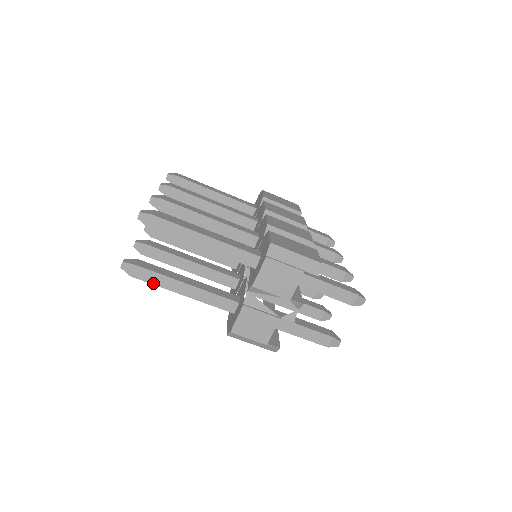
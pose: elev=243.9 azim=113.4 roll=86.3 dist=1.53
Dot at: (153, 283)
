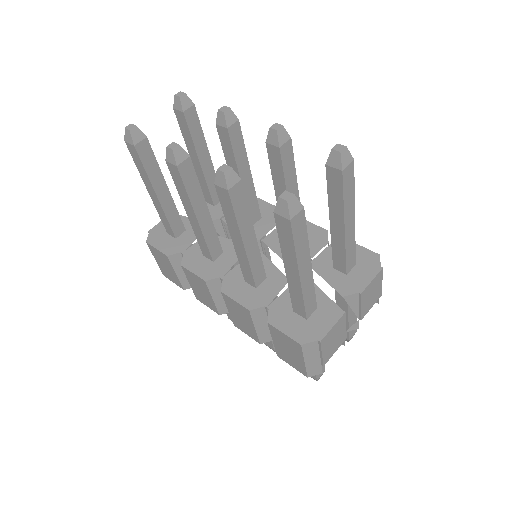
Dot at: (296, 244)
